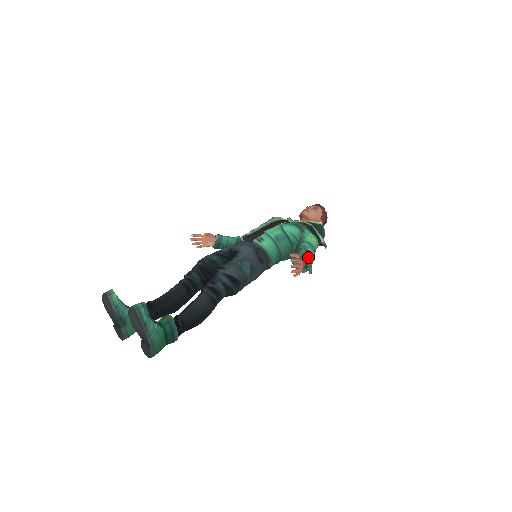
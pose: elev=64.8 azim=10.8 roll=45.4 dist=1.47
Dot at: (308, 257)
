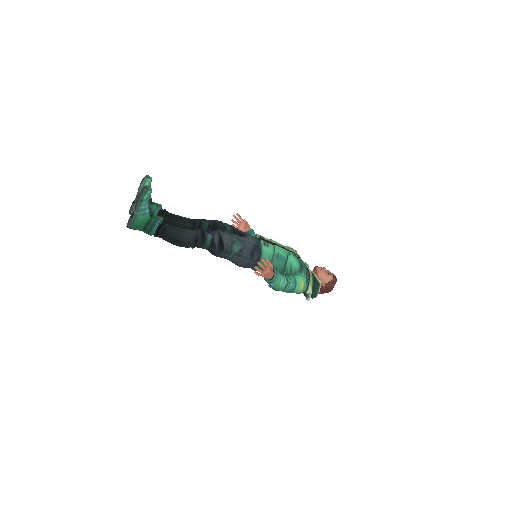
Dot at: (280, 278)
